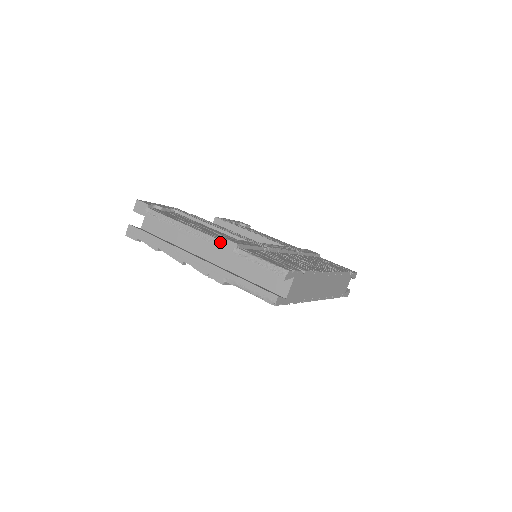
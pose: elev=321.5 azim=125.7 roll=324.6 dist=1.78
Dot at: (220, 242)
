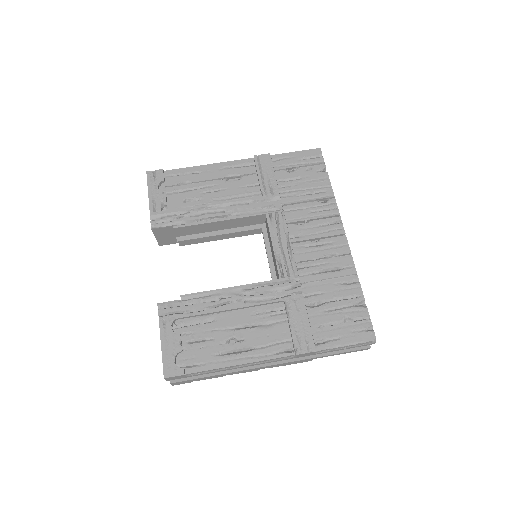
Dot at: (295, 356)
